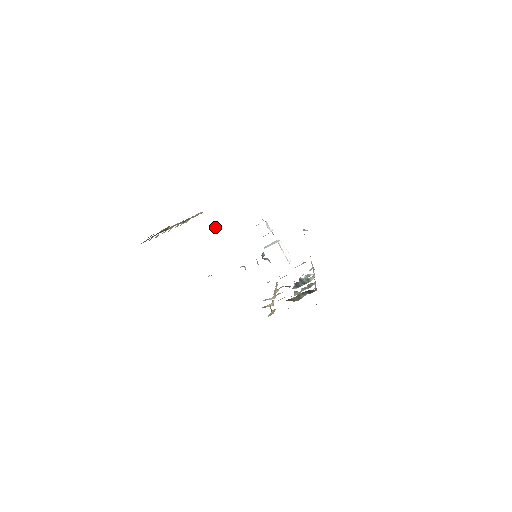
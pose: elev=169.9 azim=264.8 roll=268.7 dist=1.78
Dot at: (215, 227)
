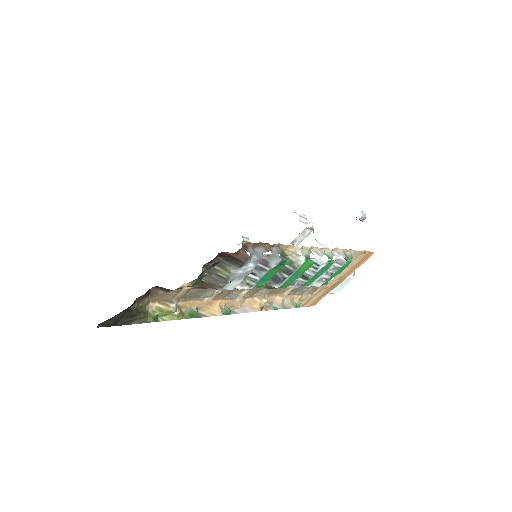
Dot at: occluded
